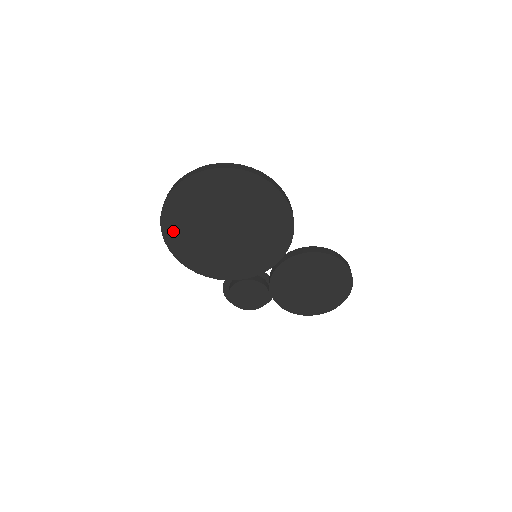
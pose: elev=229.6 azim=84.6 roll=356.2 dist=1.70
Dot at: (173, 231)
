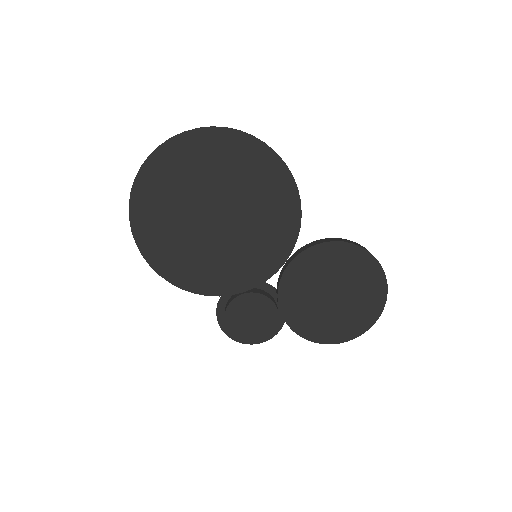
Dot at: (146, 226)
